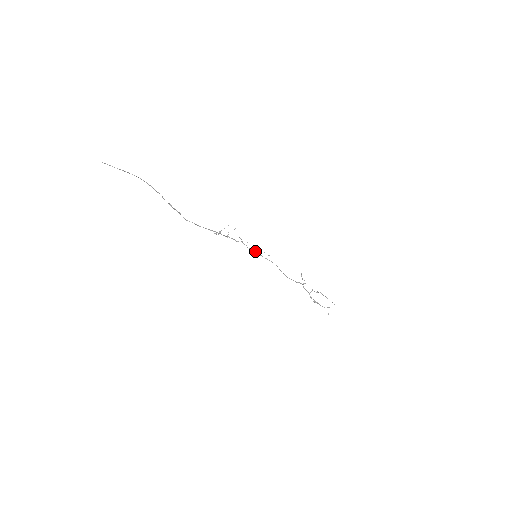
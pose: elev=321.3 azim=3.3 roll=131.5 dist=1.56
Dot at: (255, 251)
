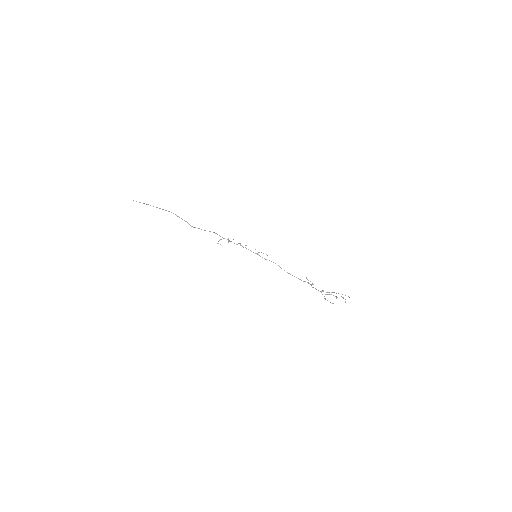
Dot at: occluded
